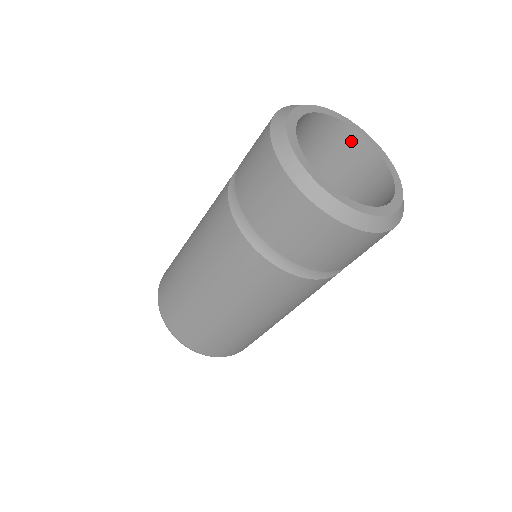
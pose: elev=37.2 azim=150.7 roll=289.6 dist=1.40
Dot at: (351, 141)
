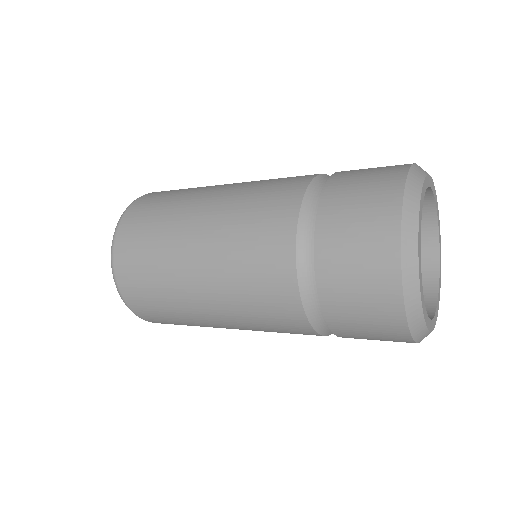
Dot at: (423, 213)
